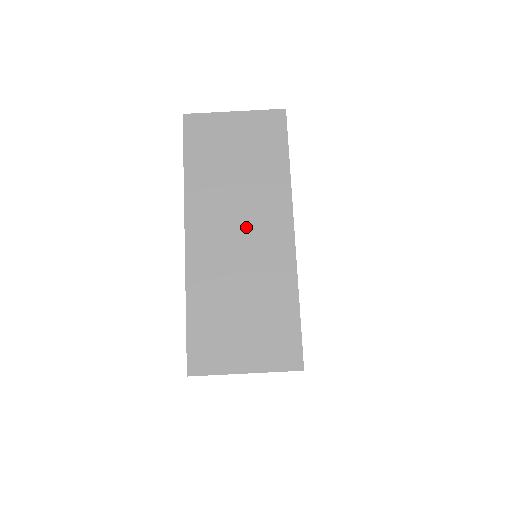
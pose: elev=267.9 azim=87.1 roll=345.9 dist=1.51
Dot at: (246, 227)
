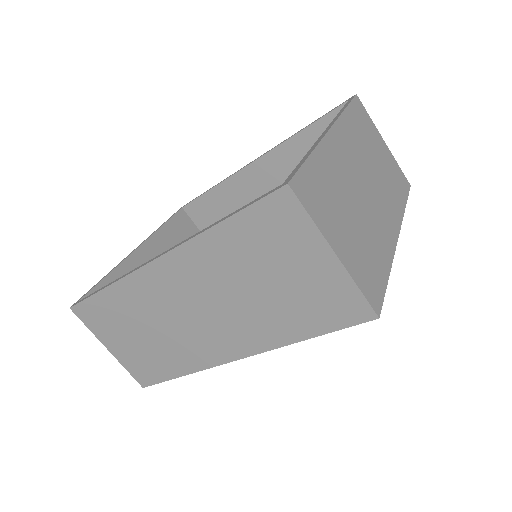
Dot at: (207, 316)
